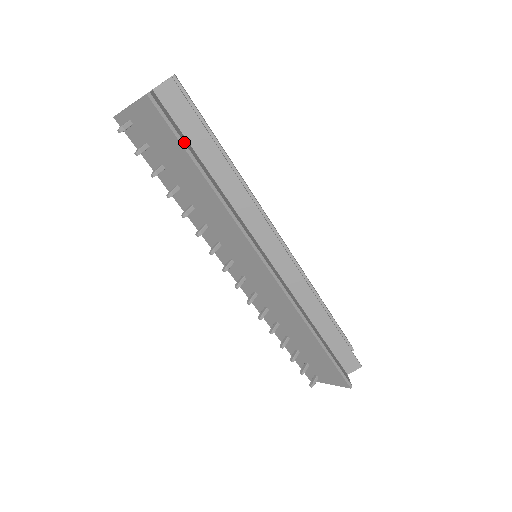
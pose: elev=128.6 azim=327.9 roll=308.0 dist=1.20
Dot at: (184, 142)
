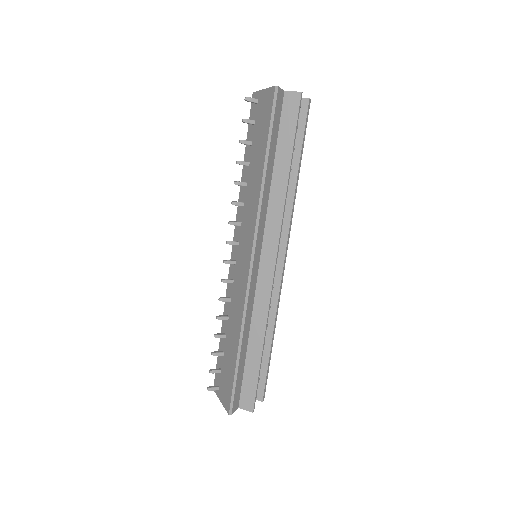
Dot at: (272, 132)
